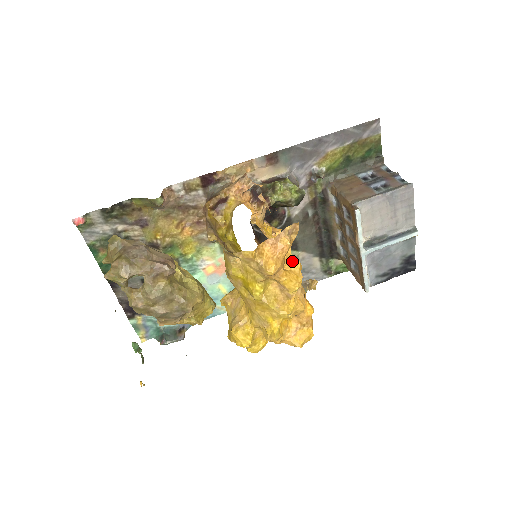
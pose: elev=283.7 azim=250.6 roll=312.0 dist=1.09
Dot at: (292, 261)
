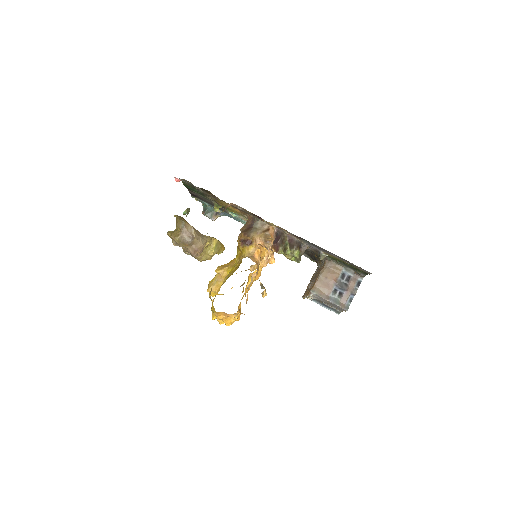
Dot at: occluded
